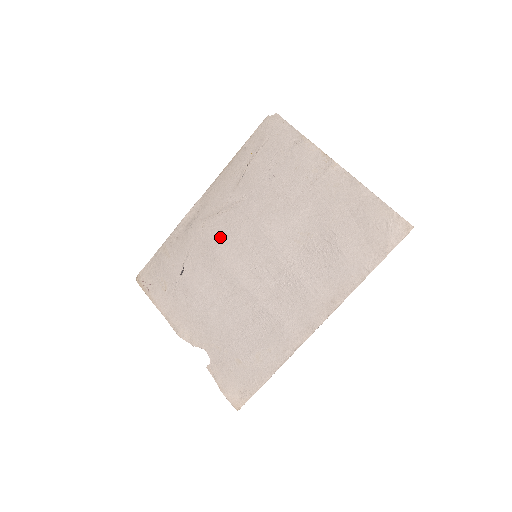
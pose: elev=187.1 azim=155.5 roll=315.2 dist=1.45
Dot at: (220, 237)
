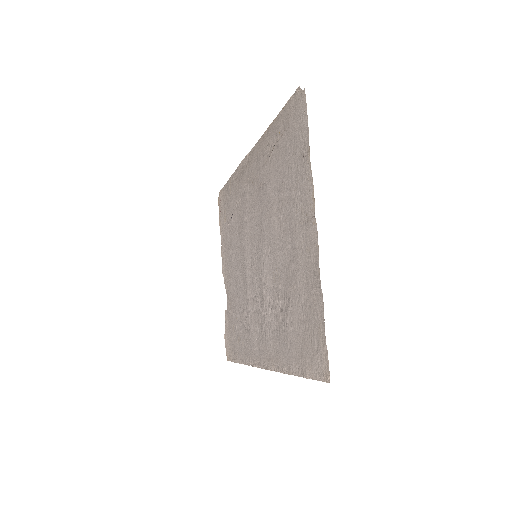
Dot at: (248, 210)
